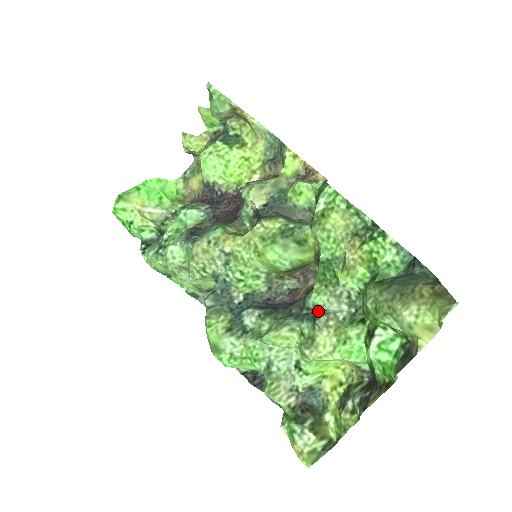
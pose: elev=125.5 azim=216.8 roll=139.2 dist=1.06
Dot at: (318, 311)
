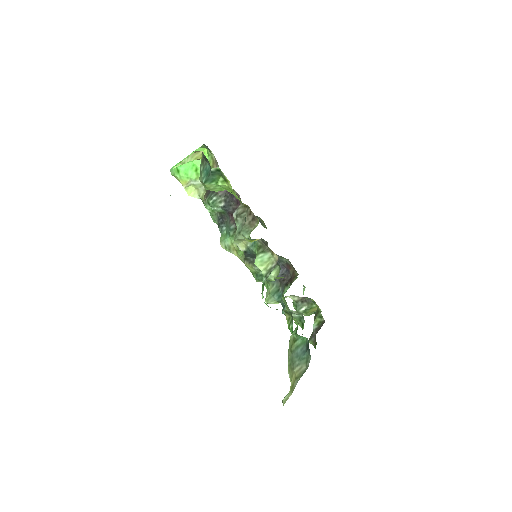
Dot at: (284, 307)
